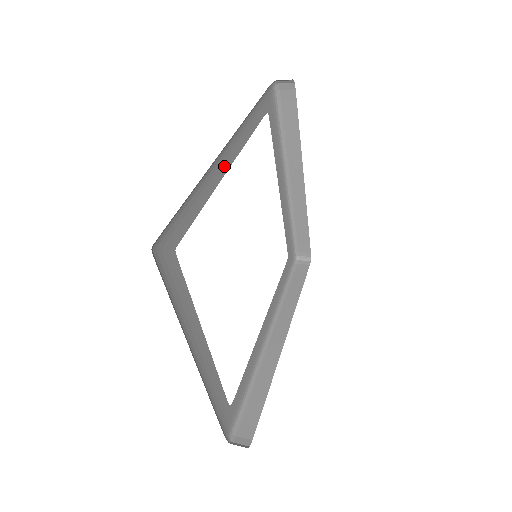
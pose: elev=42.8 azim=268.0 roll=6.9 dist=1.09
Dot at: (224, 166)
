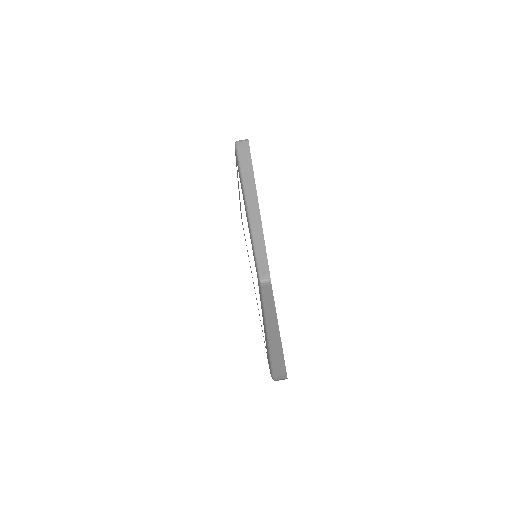
Dot at: occluded
